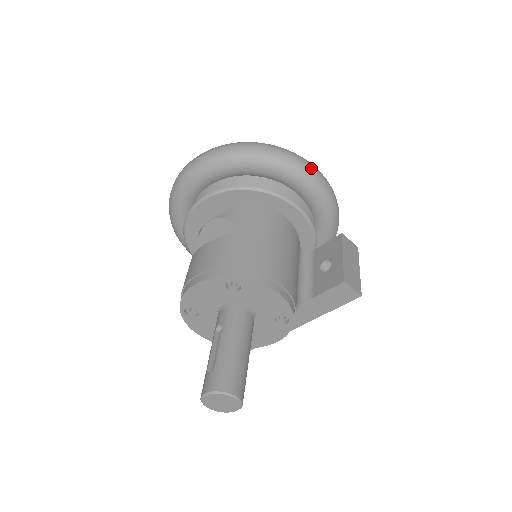
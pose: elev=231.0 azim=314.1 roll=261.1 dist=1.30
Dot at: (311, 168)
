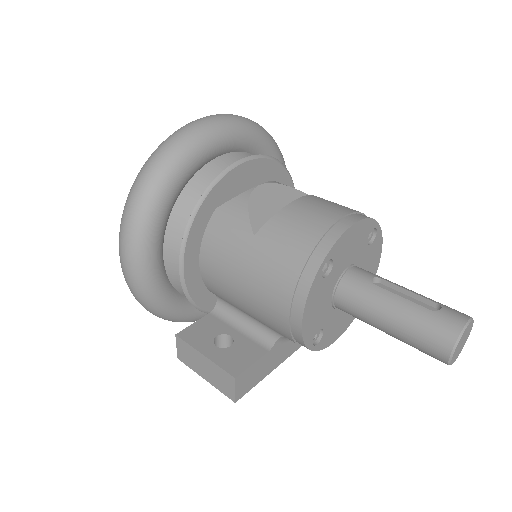
Dot at: occluded
